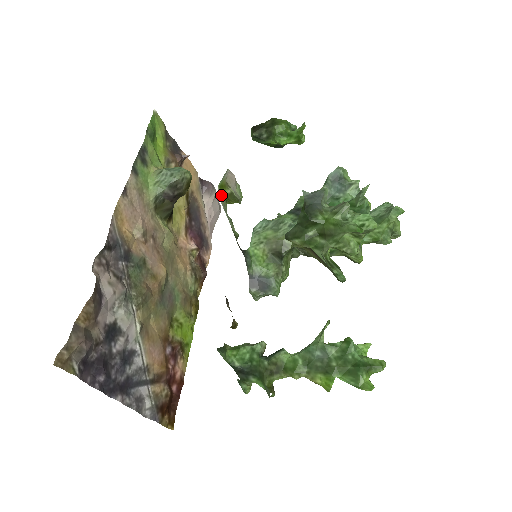
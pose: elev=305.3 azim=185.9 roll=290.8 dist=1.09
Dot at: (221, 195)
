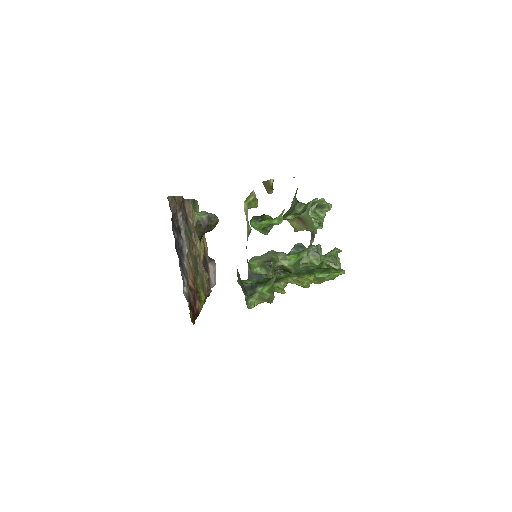
Dot at: (246, 205)
